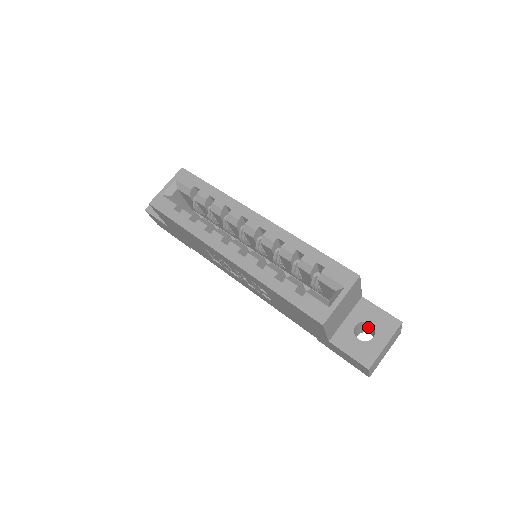
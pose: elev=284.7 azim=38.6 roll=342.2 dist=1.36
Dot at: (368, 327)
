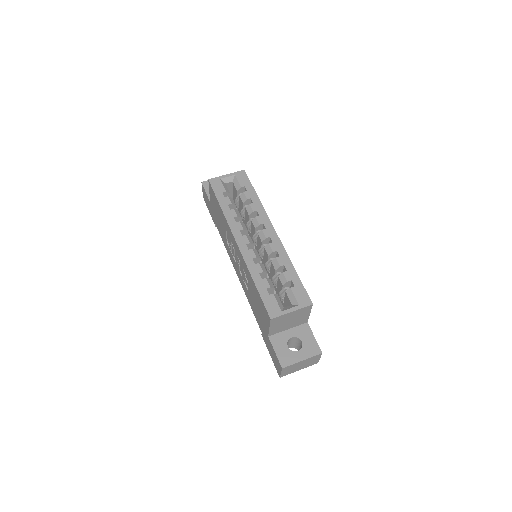
Dot at: (299, 345)
